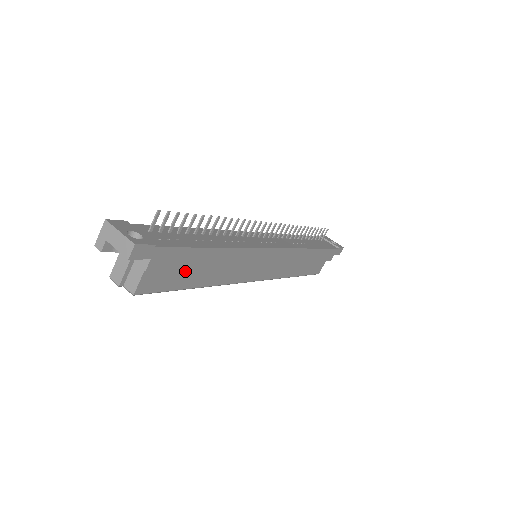
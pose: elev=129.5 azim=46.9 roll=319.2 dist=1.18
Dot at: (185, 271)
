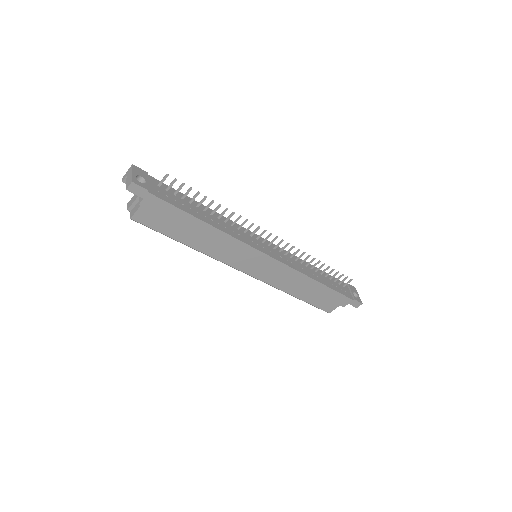
Dot at: (175, 225)
